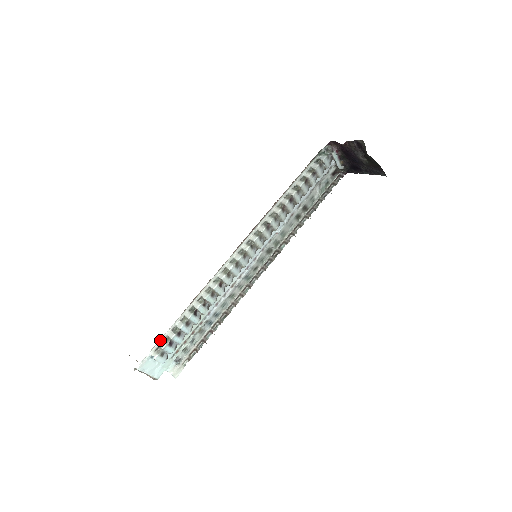
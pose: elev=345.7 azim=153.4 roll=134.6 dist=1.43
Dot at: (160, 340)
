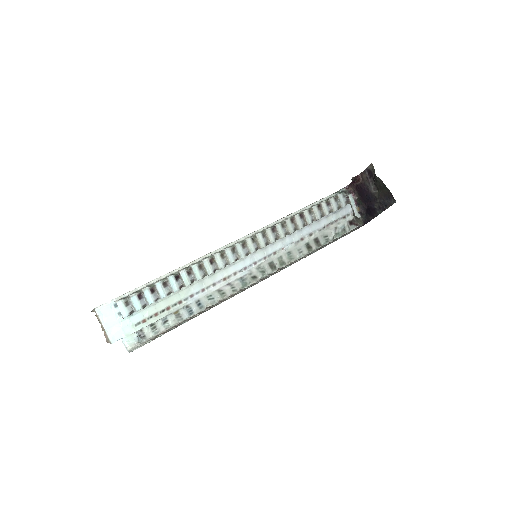
Dot at: occluded
